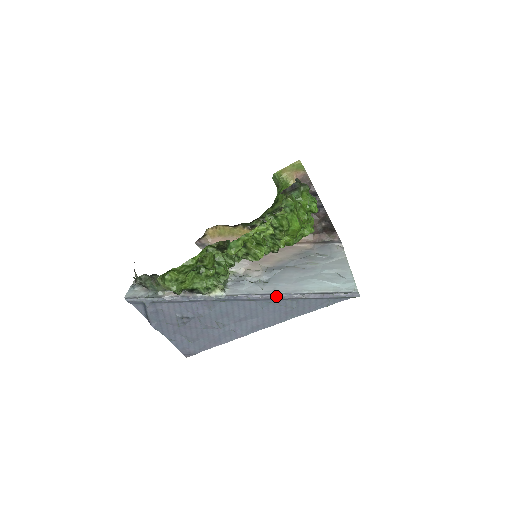
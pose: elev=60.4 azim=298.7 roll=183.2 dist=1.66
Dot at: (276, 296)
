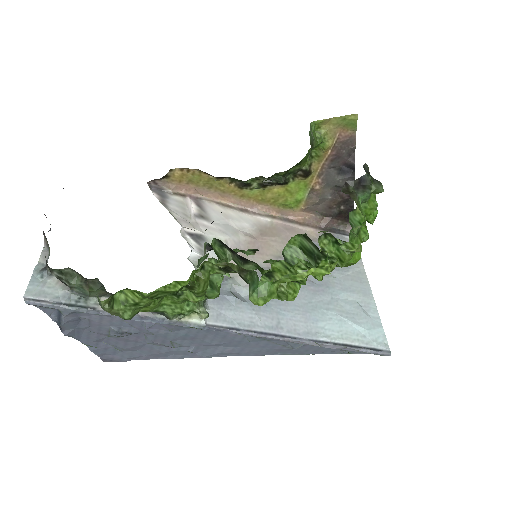
Dot at: (281, 339)
